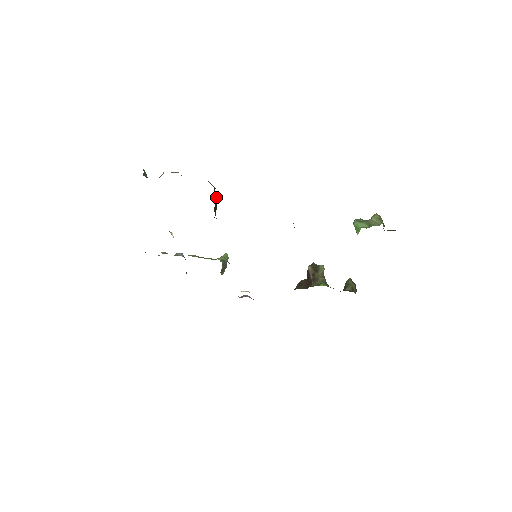
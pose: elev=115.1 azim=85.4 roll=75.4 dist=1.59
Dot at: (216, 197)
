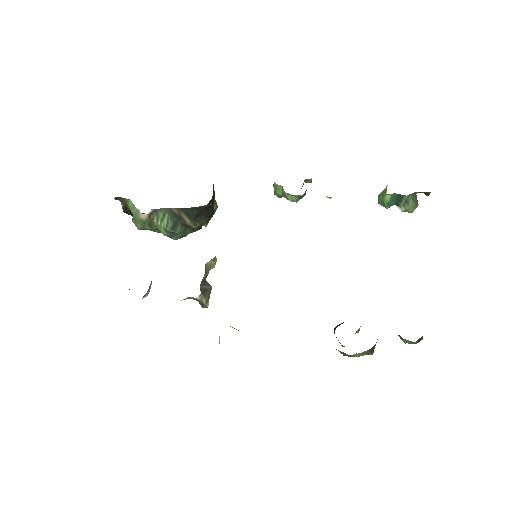
Dot at: occluded
